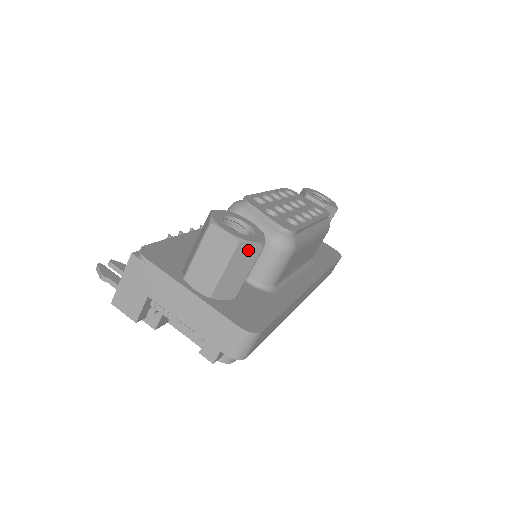
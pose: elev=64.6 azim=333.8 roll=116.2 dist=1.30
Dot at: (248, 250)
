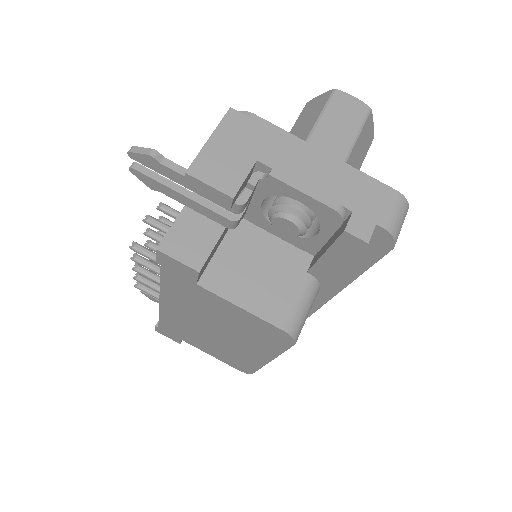
Dot at: (369, 130)
